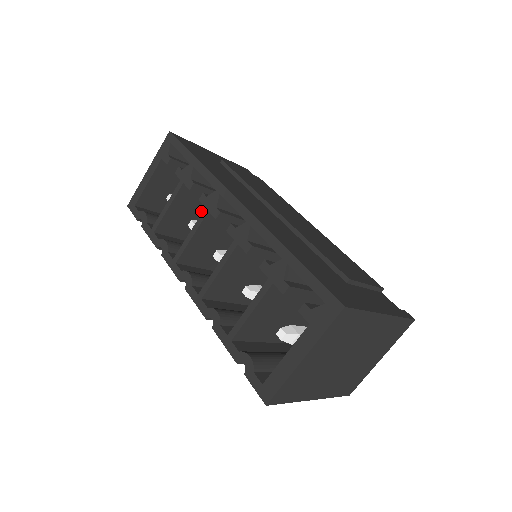
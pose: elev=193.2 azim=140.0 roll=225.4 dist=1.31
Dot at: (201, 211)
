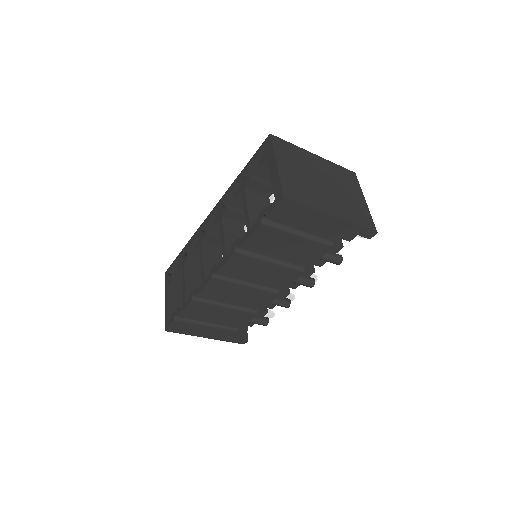
Dot at: occluded
